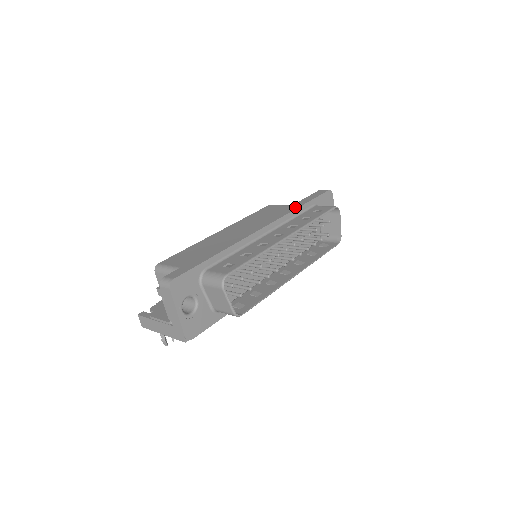
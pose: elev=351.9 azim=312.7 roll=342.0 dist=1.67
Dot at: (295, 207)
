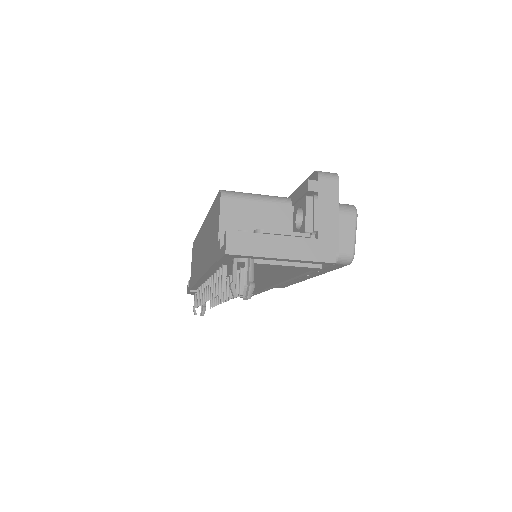
Dot at: occluded
